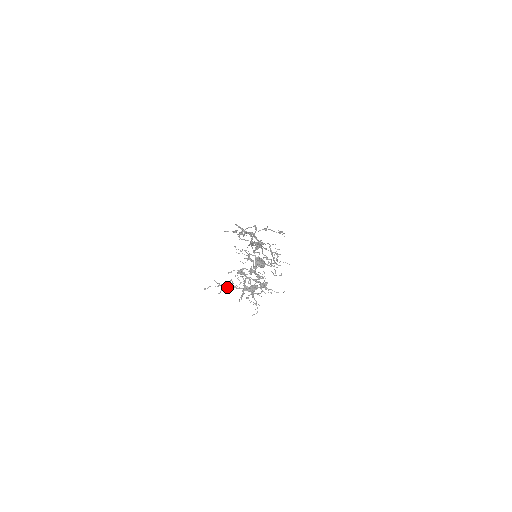
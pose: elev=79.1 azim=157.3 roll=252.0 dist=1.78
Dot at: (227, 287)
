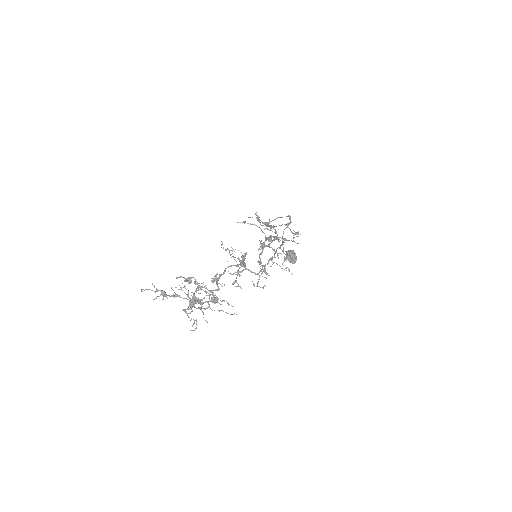
Dot at: (164, 295)
